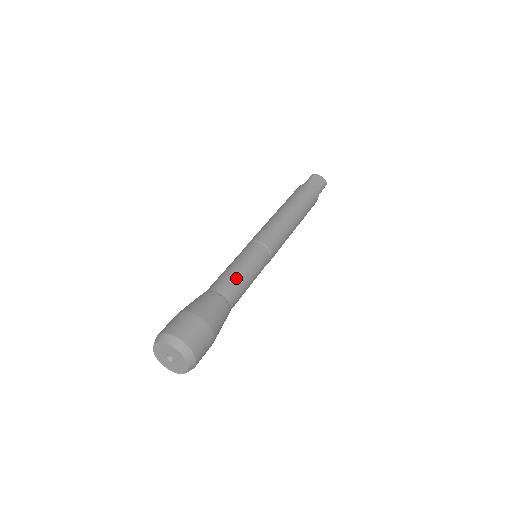
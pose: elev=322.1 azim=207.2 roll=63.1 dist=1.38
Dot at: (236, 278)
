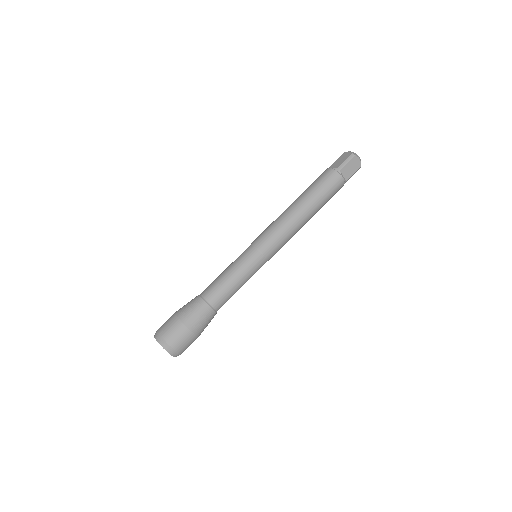
Dot at: (229, 291)
